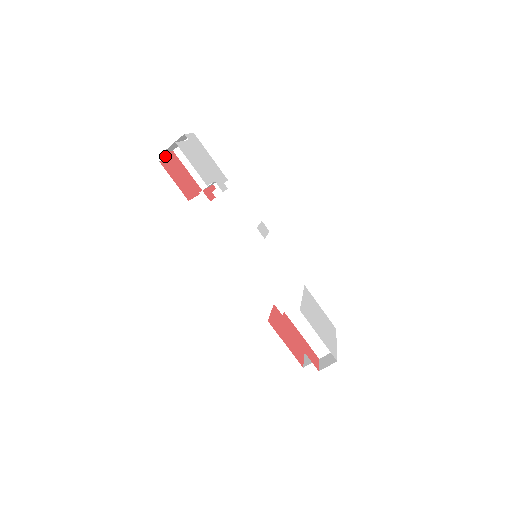
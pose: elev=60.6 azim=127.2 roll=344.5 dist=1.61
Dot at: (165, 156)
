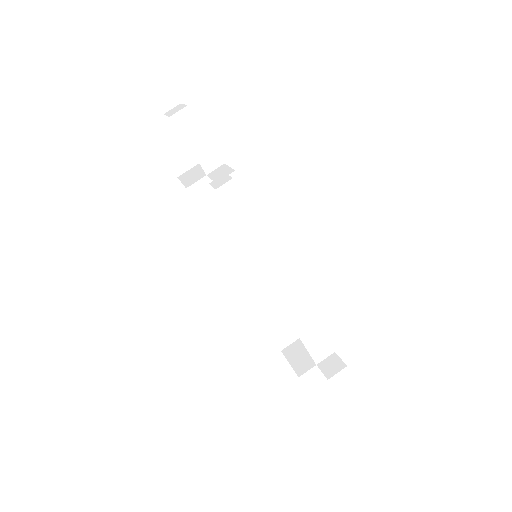
Dot at: occluded
